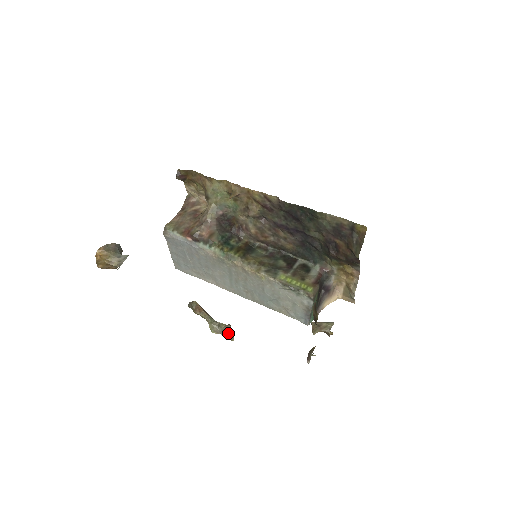
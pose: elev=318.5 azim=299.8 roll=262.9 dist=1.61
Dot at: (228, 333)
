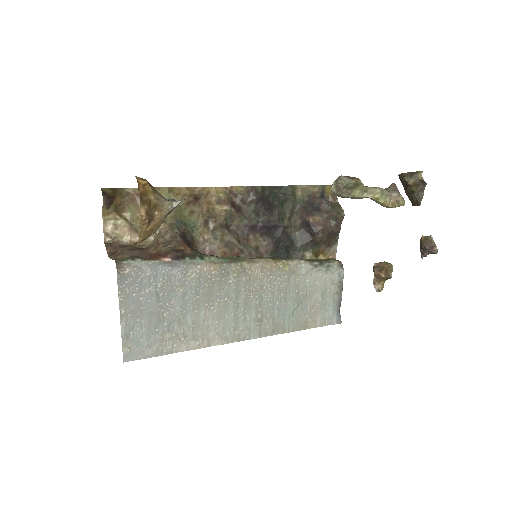
Dot at: (398, 192)
